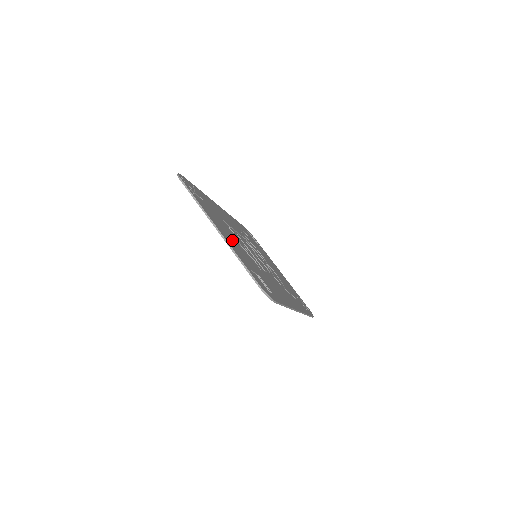
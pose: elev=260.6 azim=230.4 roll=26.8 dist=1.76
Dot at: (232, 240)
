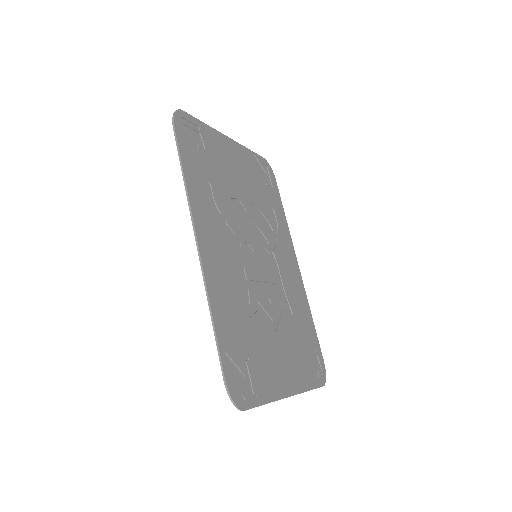
Dot at: (283, 357)
